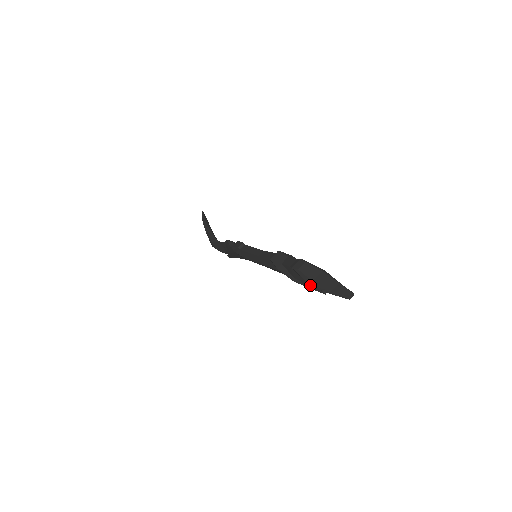
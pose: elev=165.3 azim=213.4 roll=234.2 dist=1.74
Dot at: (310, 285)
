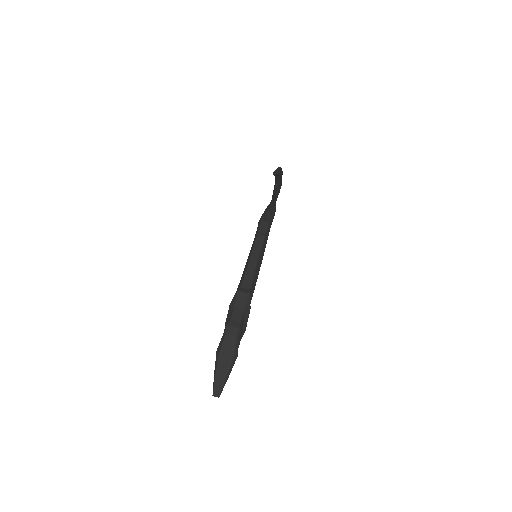
Dot at: (217, 350)
